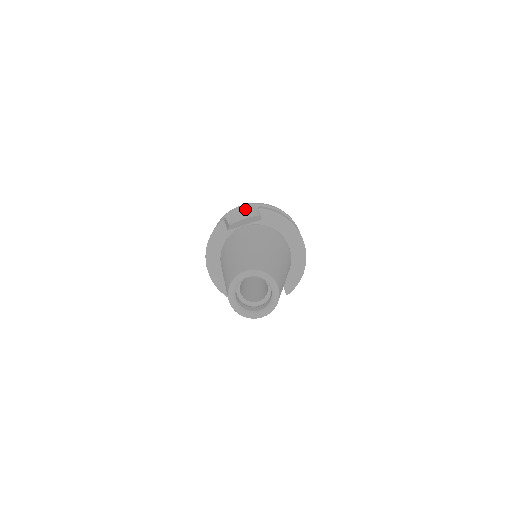
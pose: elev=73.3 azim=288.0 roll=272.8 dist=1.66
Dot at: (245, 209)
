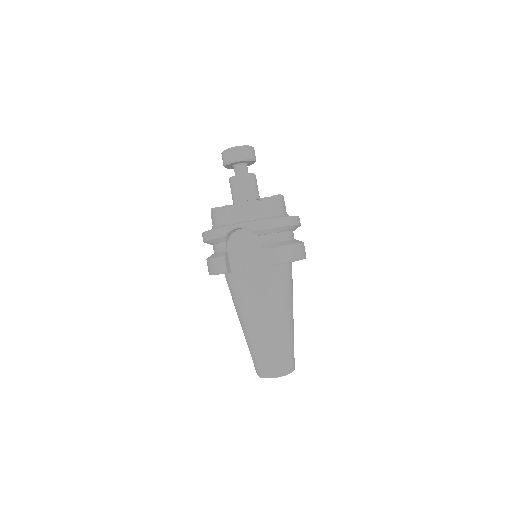
Dot at: occluded
